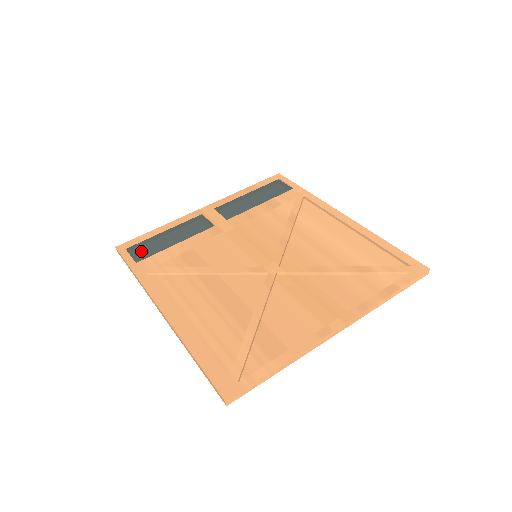
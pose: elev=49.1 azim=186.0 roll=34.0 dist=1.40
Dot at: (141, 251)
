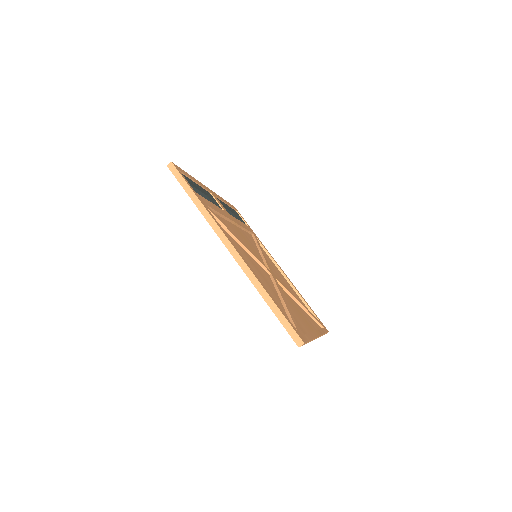
Dot at: (191, 184)
